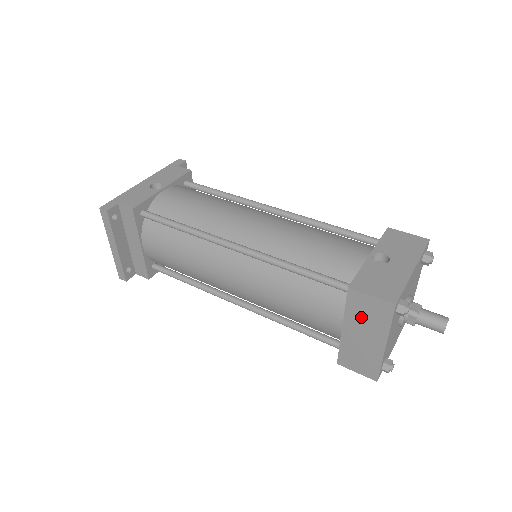
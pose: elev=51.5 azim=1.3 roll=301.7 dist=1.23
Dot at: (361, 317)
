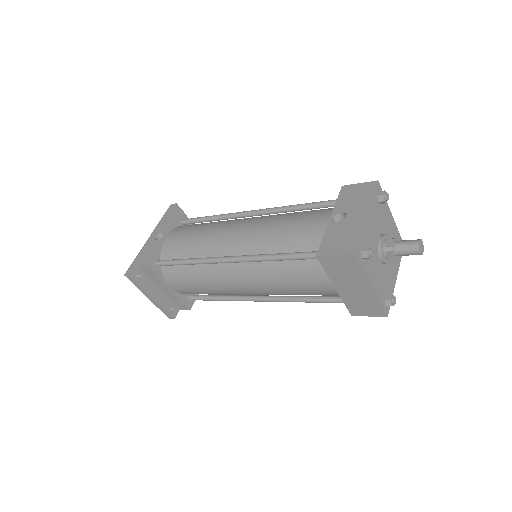
Dot at: (340, 274)
